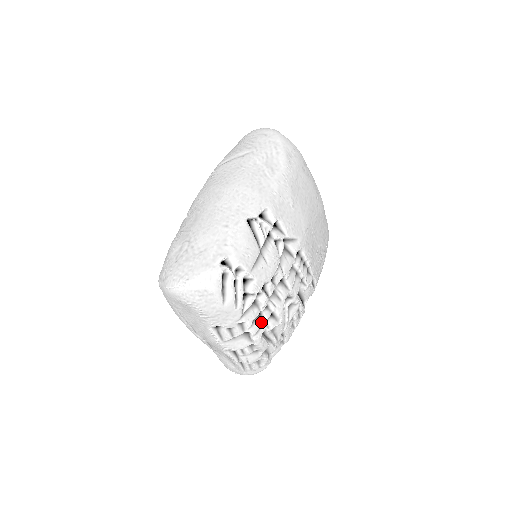
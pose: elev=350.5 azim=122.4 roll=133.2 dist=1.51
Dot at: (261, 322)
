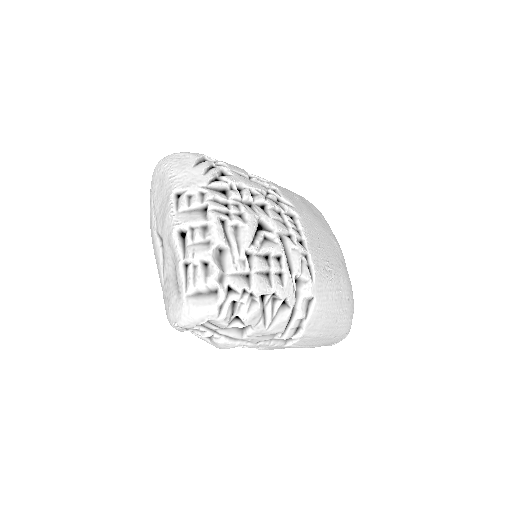
Dot at: (224, 207)
